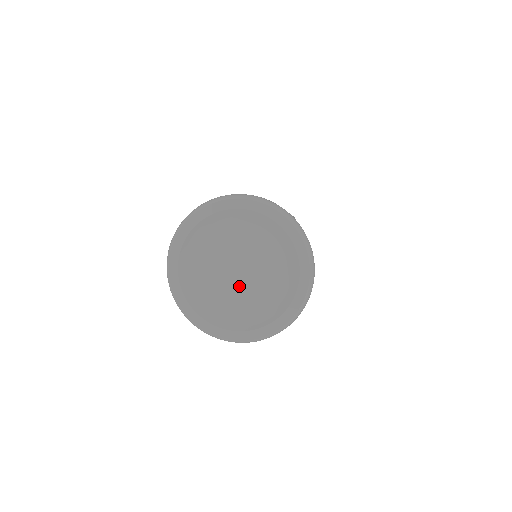
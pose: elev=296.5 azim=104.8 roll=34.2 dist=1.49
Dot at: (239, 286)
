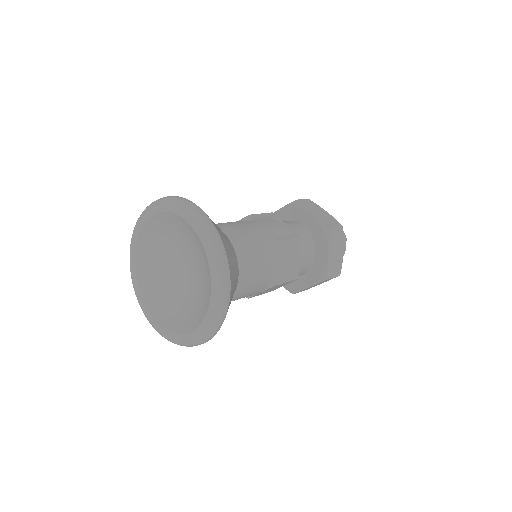
Dot at: (178, 286)
